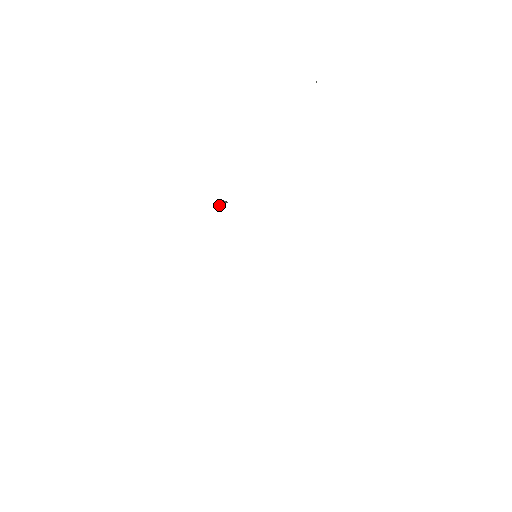
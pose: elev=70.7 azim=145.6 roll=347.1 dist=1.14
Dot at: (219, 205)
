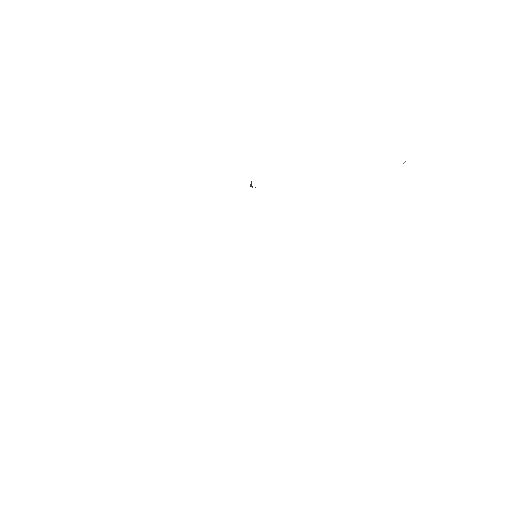
Dot at: occluded
